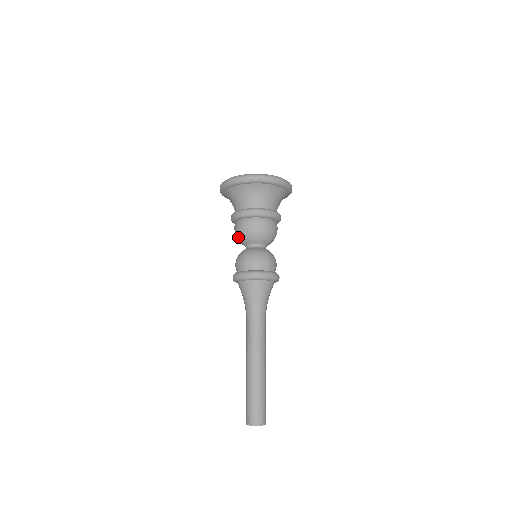
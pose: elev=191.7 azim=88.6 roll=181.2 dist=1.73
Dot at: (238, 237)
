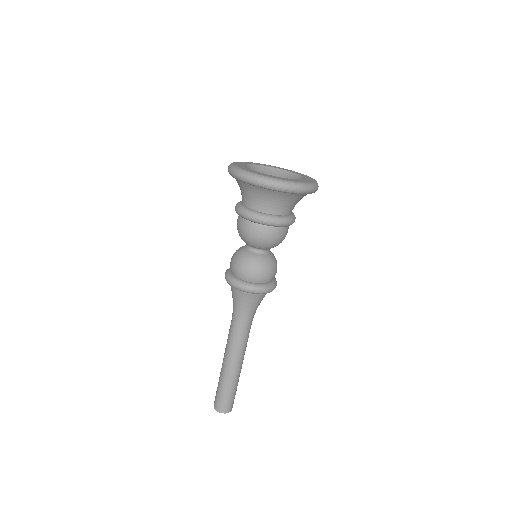
Dot at: (242, 236)
